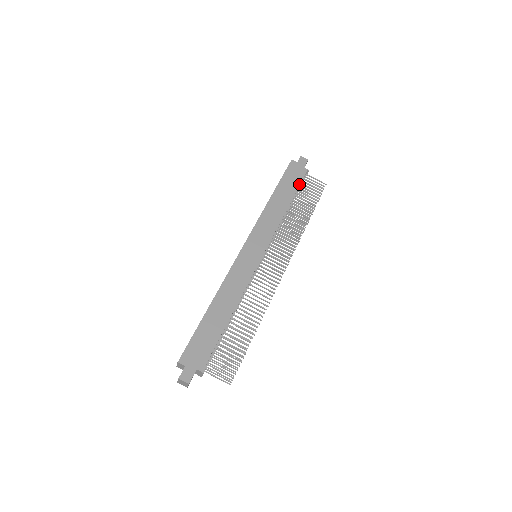
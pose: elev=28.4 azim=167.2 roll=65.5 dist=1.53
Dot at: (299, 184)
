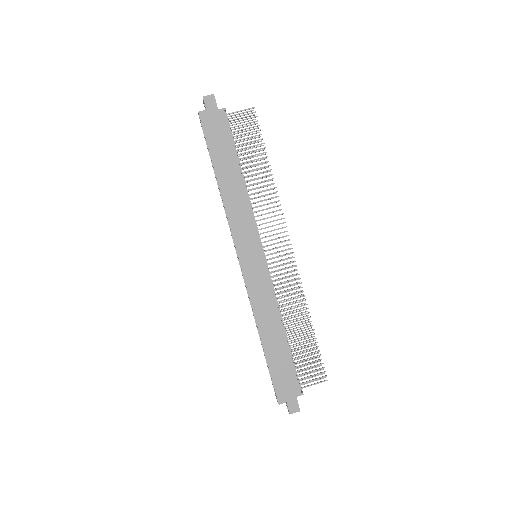
Dot at: (230, 138)
